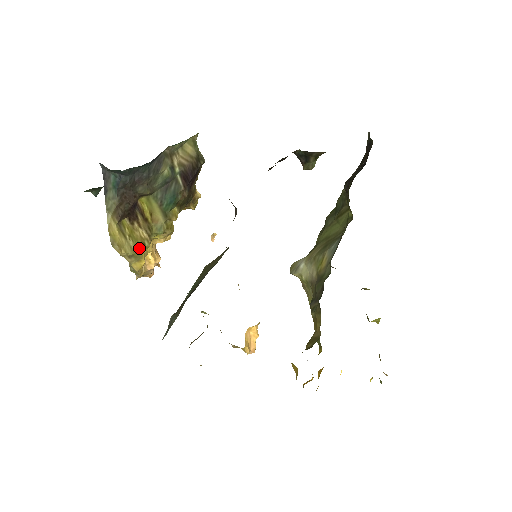
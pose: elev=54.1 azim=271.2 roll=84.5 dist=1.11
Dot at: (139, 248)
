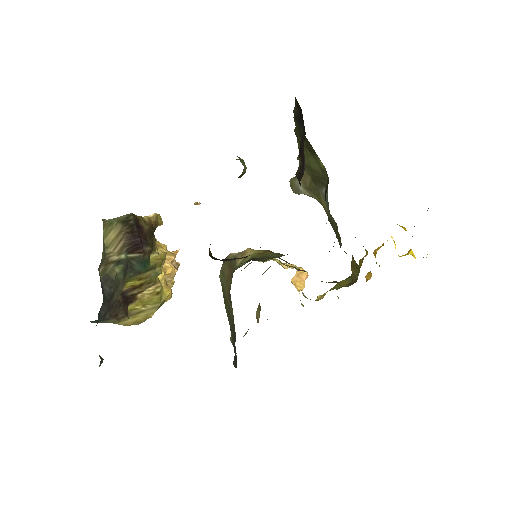
Dot at: (158, 300)
